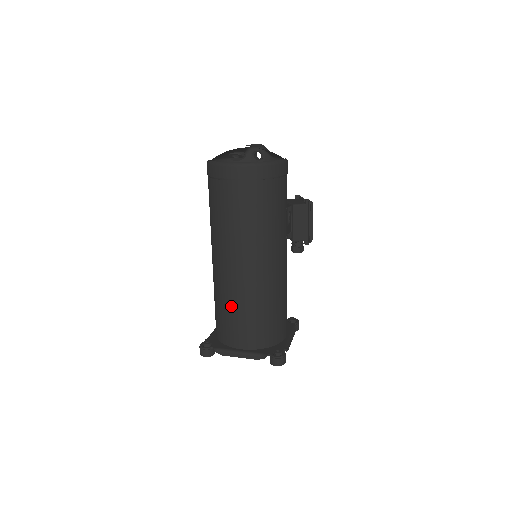
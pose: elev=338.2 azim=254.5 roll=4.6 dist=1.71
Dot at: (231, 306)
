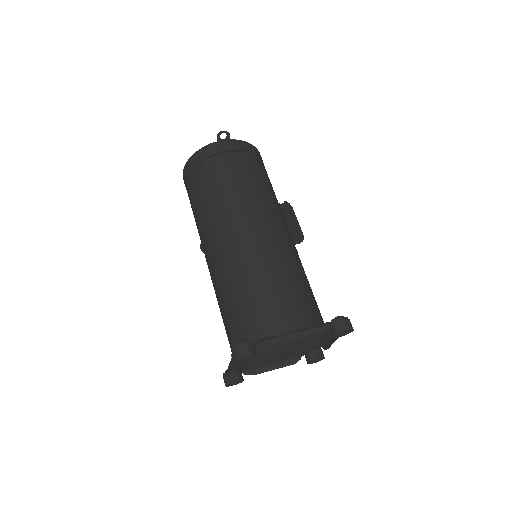
Dot at: (261, 279)
